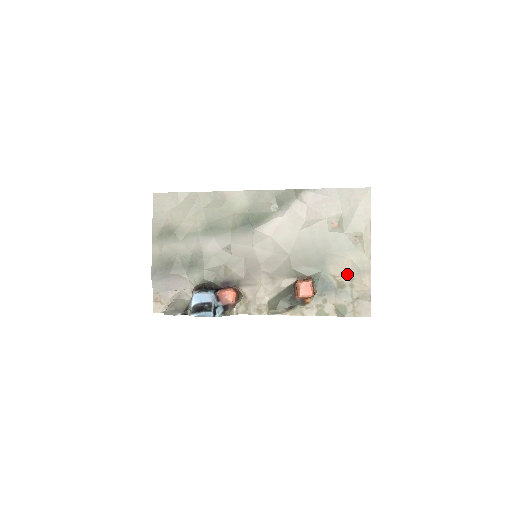
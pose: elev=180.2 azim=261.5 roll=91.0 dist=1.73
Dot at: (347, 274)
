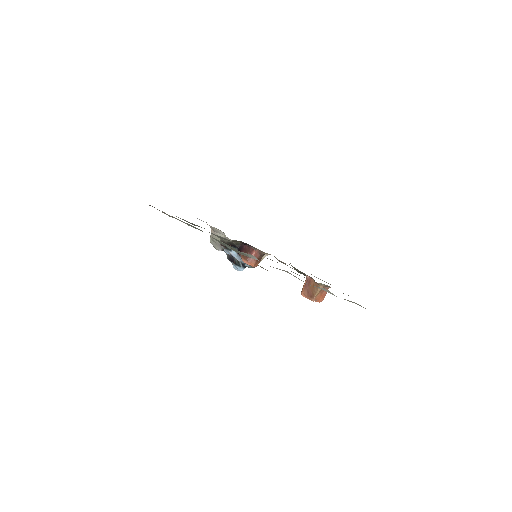
Dot at: occluded
